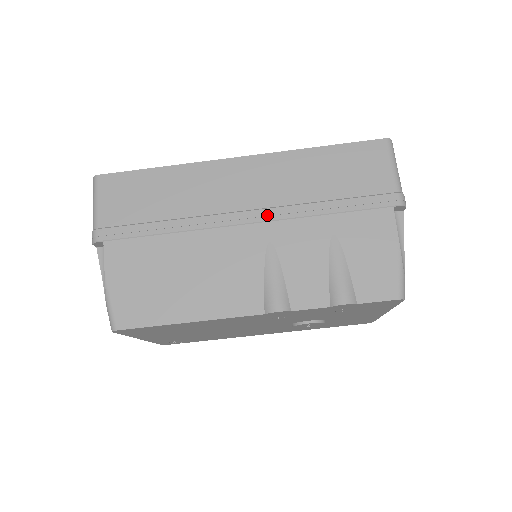
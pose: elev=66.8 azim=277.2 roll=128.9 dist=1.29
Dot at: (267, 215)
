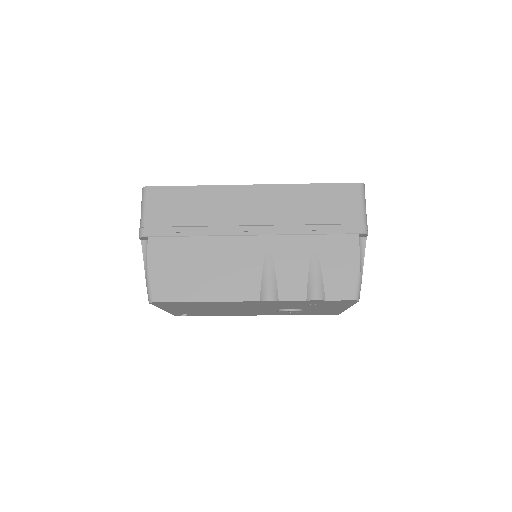
Dot at: (268, 230)
